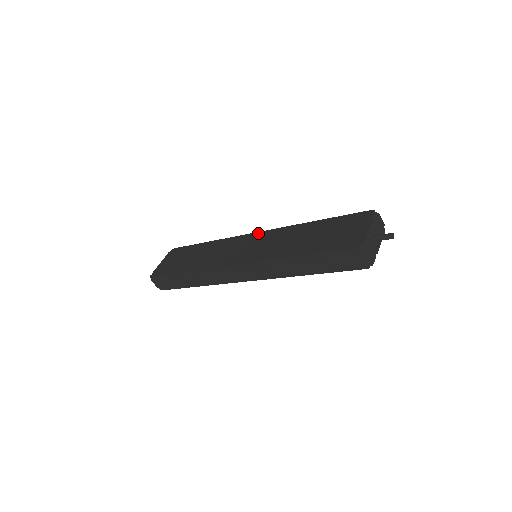
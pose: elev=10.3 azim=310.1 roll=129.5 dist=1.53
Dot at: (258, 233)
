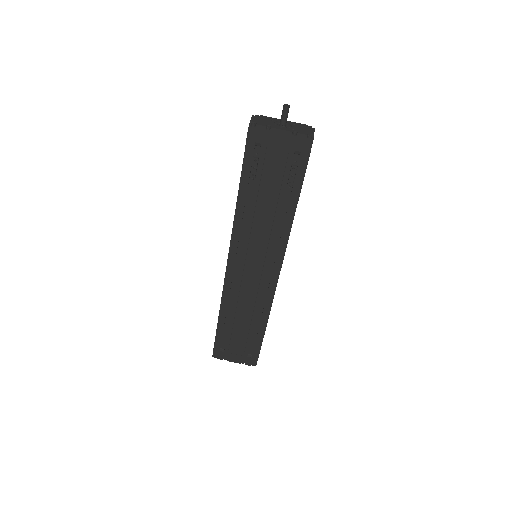
Dot at: occluded
